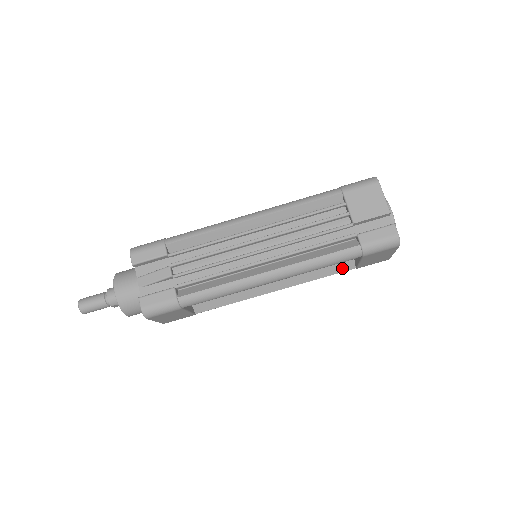
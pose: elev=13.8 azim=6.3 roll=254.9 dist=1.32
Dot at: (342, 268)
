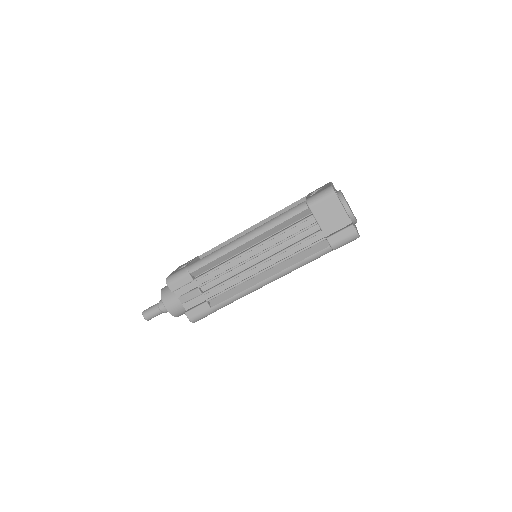
Dot at: occluded
